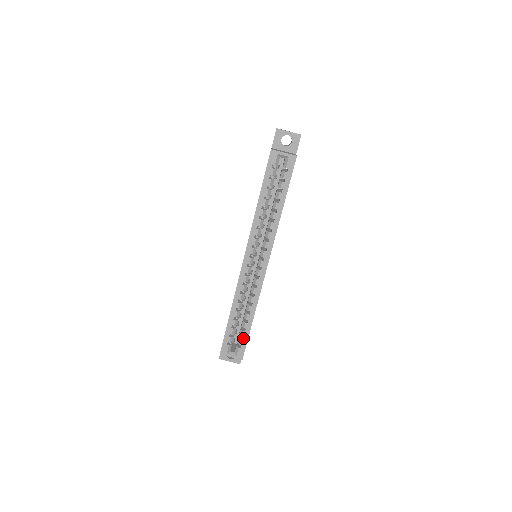
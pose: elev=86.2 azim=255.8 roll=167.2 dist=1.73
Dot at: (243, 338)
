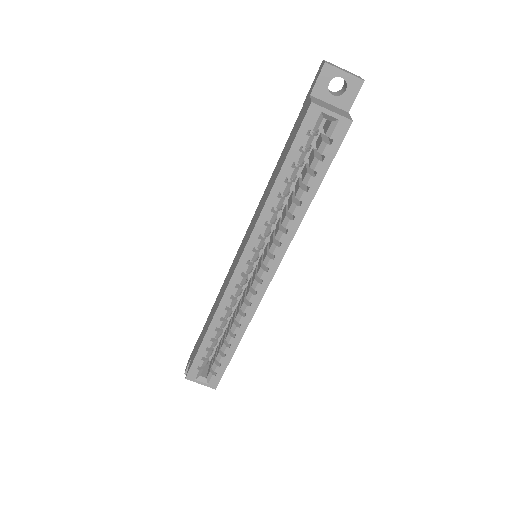
Dot at: (220, 364)
